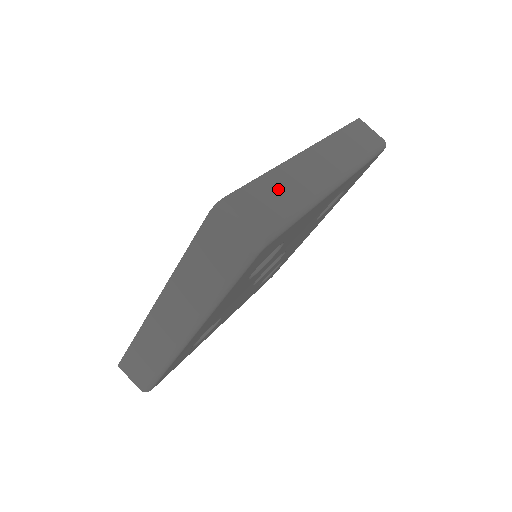
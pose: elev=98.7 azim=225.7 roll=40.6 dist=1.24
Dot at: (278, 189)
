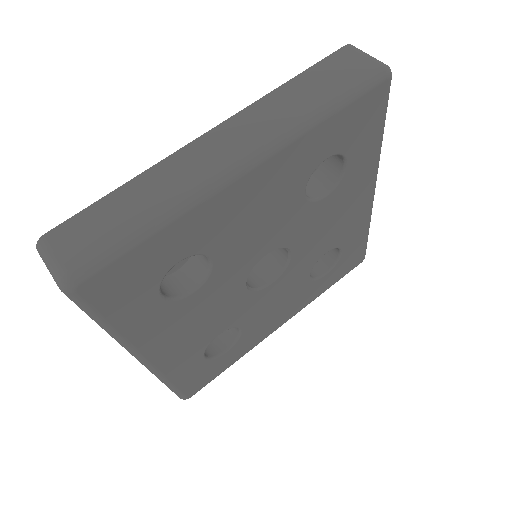
Dot at: occluded
